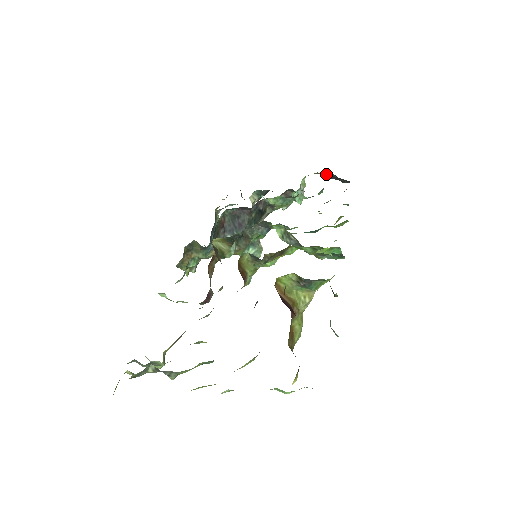
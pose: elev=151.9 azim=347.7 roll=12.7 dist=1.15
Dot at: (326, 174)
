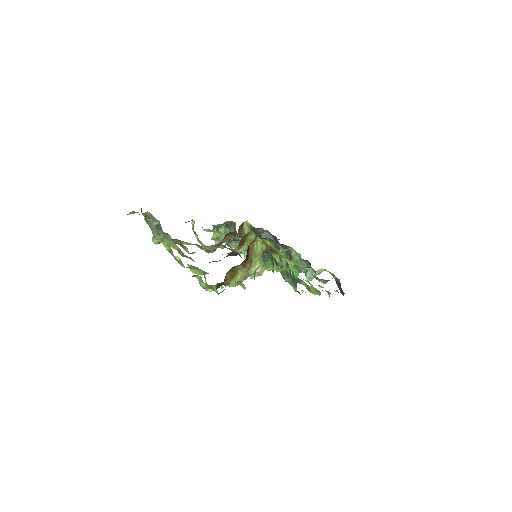
Dot at: occluded
